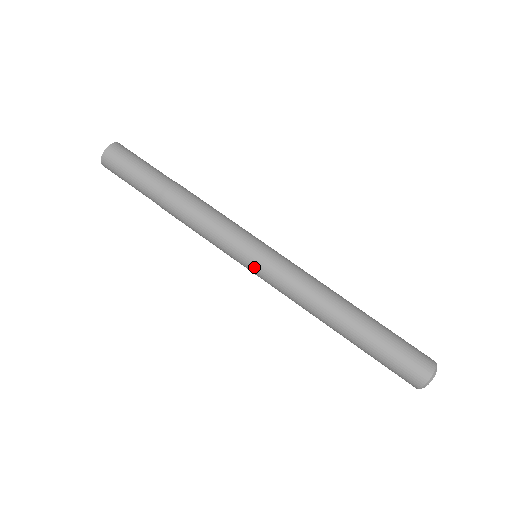
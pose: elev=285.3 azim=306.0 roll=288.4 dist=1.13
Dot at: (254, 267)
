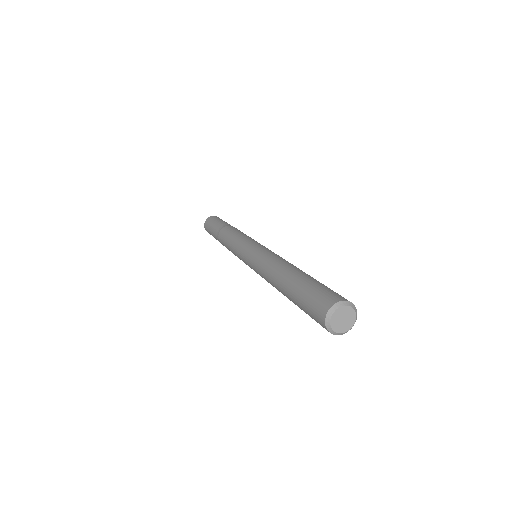
Dot at: (247, 263)
